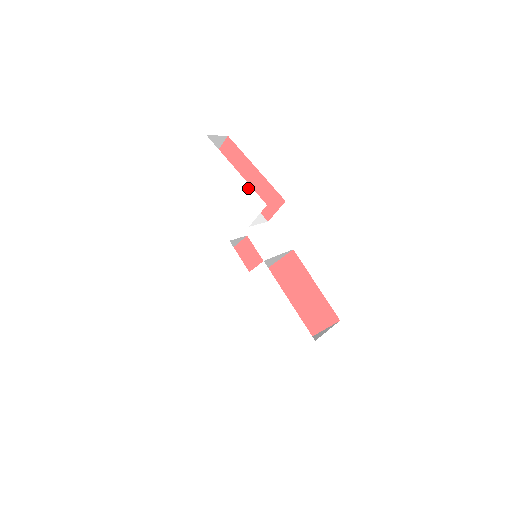
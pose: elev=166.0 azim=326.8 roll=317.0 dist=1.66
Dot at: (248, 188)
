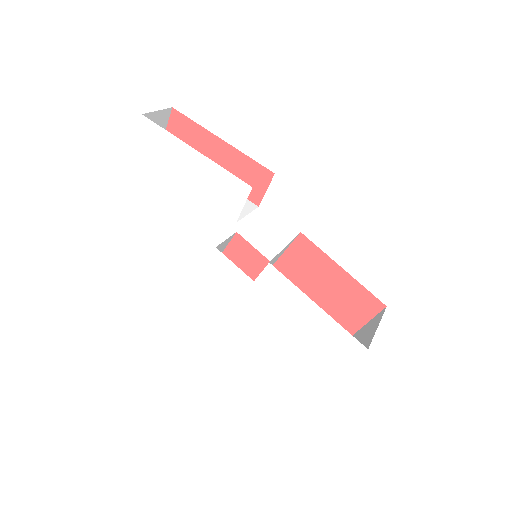
Dot at: (220, 171)
